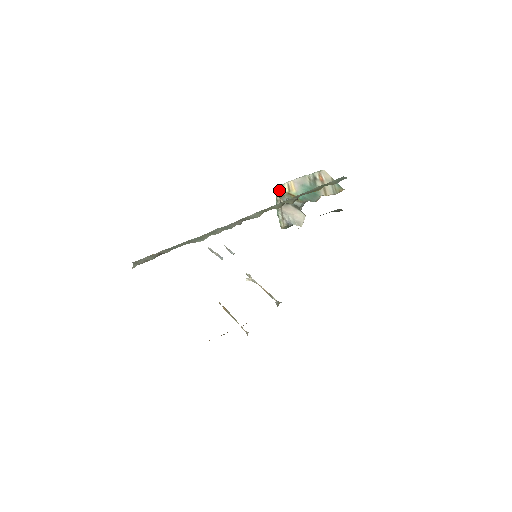
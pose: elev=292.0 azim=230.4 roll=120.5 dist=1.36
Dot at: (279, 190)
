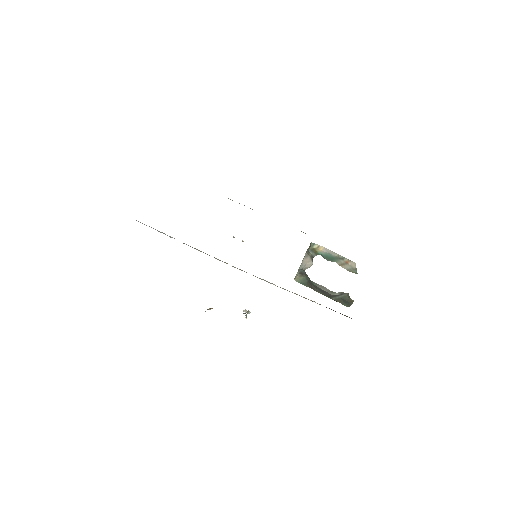
Dot at: (310, 245)
